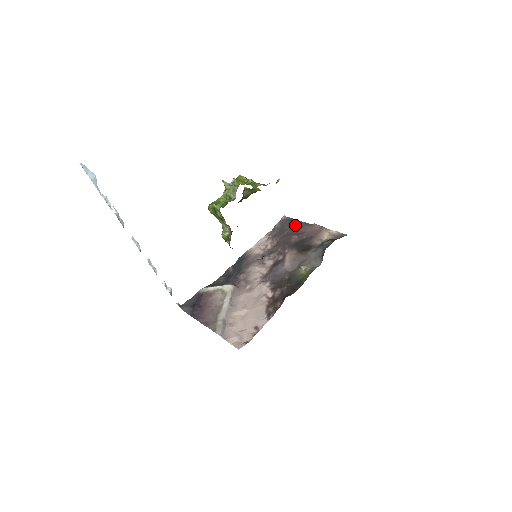
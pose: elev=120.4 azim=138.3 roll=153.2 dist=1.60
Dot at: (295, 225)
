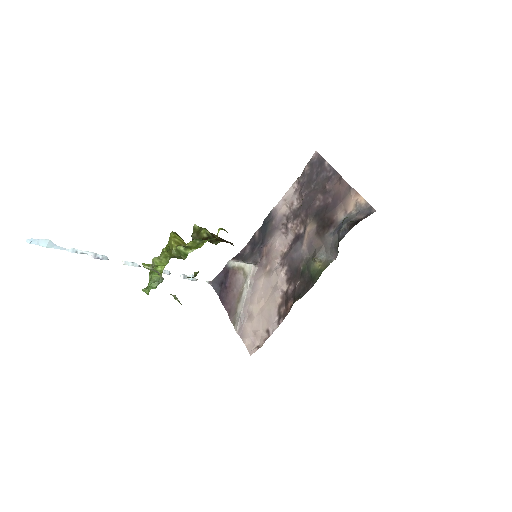
Dot at: (324, 173)
